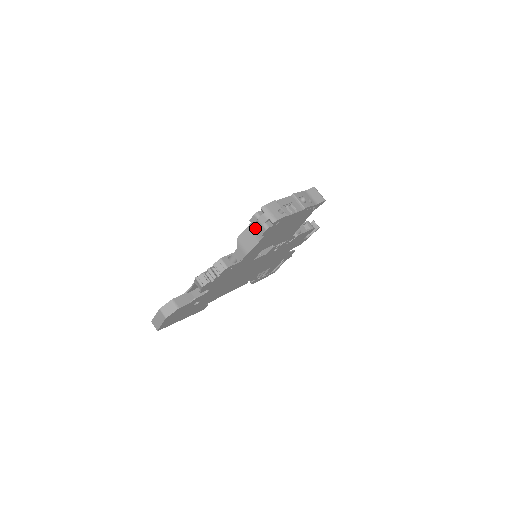
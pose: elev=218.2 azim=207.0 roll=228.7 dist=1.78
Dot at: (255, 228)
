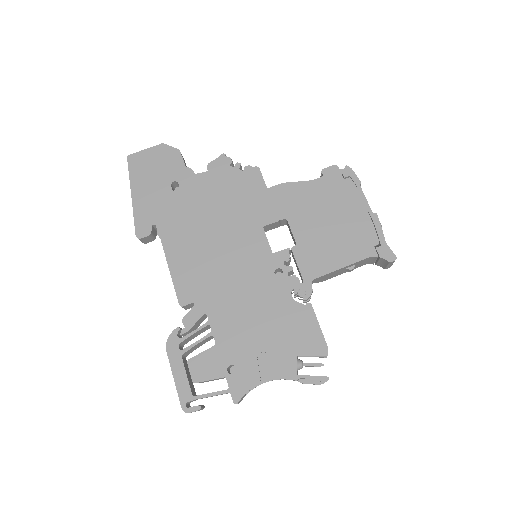
Dot at: occluded
